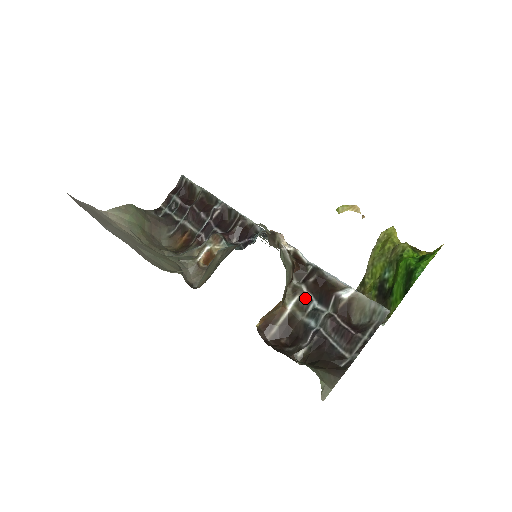
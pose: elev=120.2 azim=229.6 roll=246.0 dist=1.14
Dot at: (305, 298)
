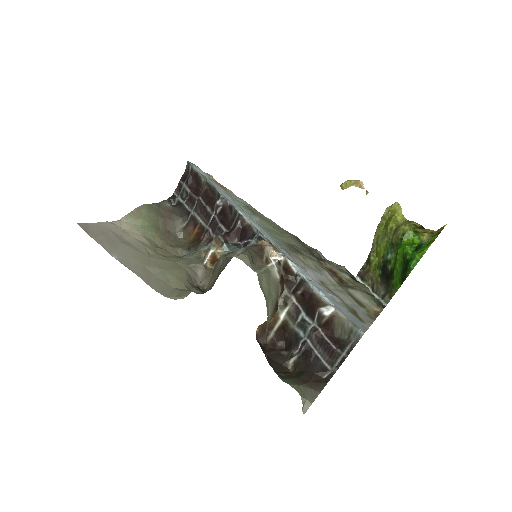
Dot at: (295, 309)
